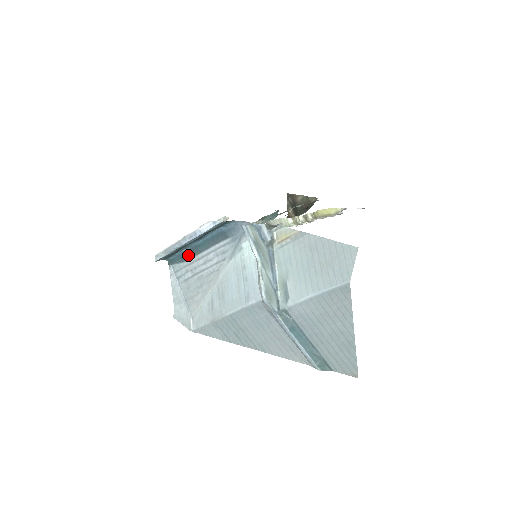
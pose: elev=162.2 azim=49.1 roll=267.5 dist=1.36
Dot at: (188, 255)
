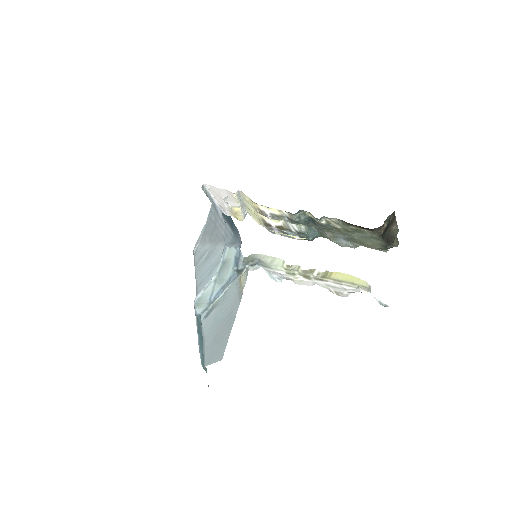
Dot at: occluded
